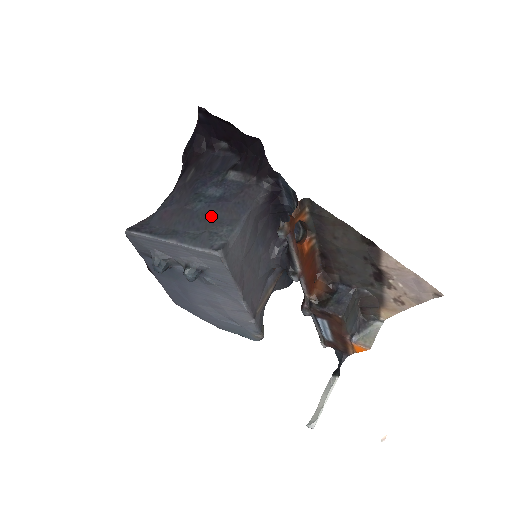
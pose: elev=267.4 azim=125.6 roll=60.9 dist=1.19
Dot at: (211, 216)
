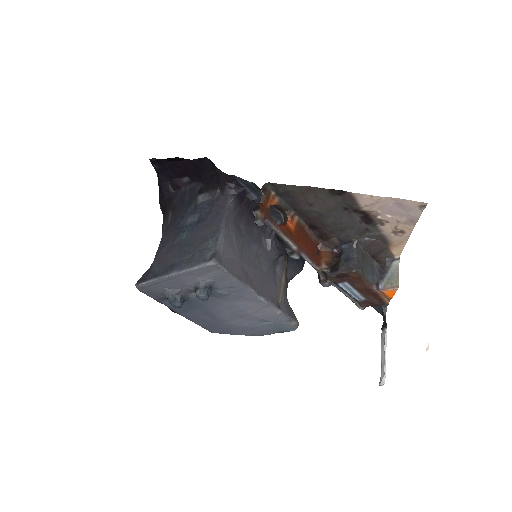
Dot at: (196, 238)
